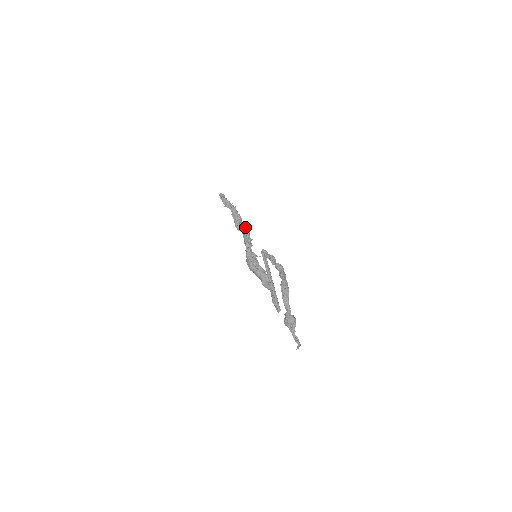
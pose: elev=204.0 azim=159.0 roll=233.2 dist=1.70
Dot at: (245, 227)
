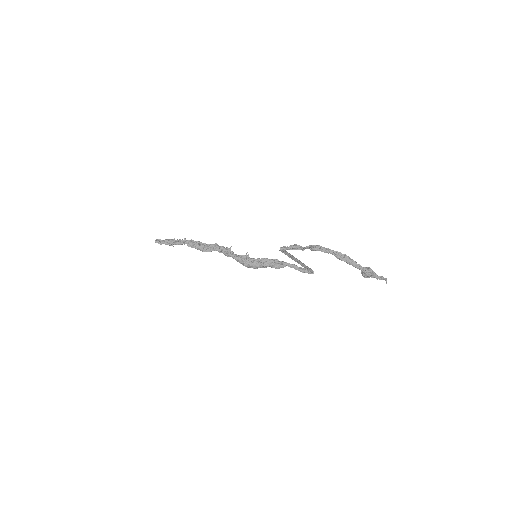
Dot at: (213, 245)
